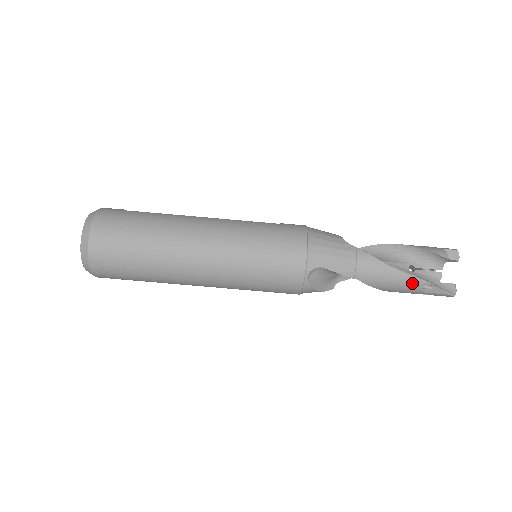
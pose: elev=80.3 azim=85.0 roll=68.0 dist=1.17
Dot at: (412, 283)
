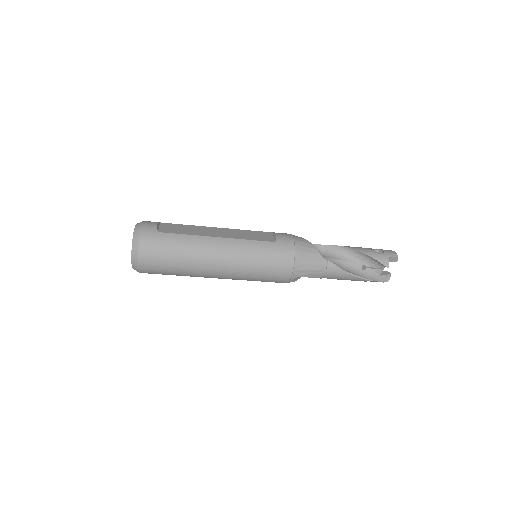
Dot at: (361, 280)
